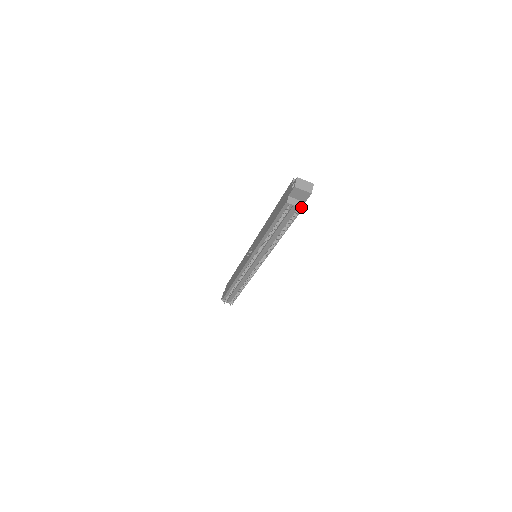
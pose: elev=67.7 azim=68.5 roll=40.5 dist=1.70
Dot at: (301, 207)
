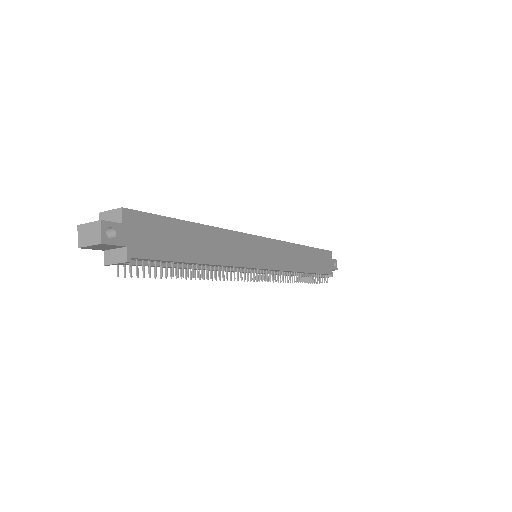
Dot at: (123, 260)
